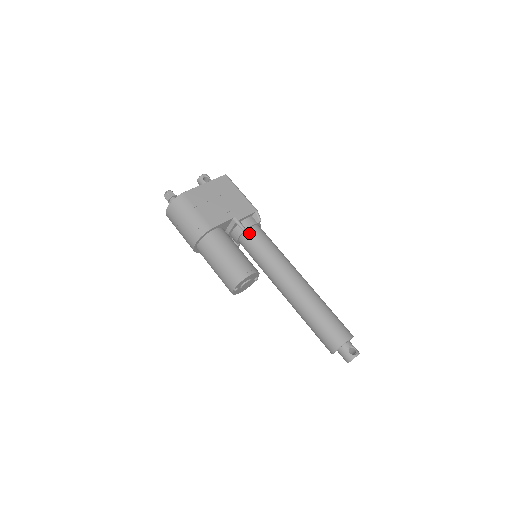
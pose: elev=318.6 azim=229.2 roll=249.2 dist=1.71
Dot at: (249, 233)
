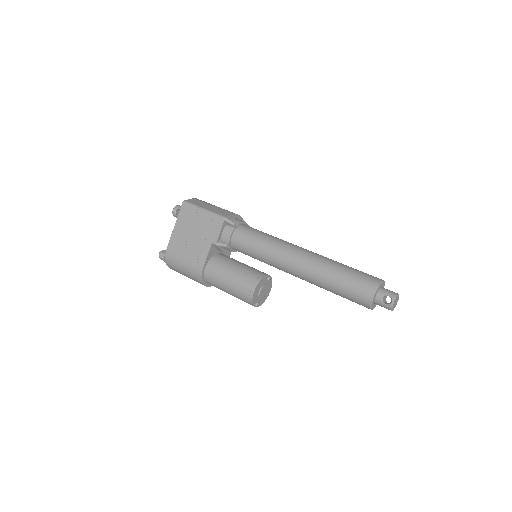
Dot at: (234, 244)
